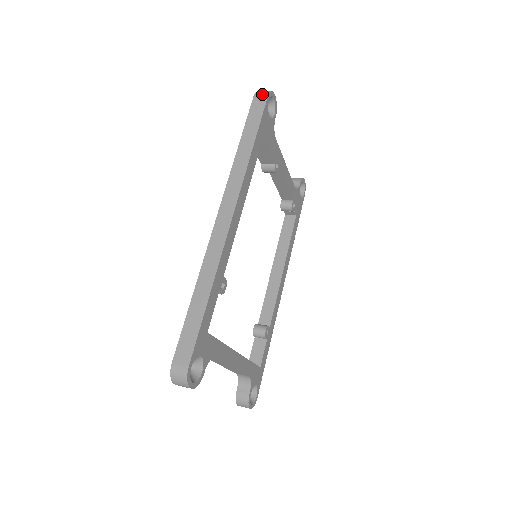
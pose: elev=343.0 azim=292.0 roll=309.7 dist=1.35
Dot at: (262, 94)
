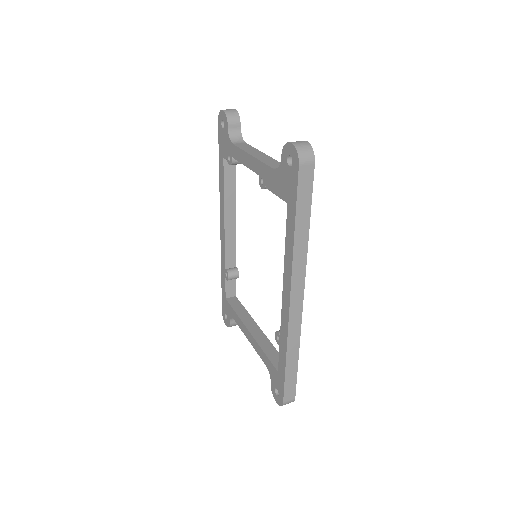
Dot at: (308, 161)
